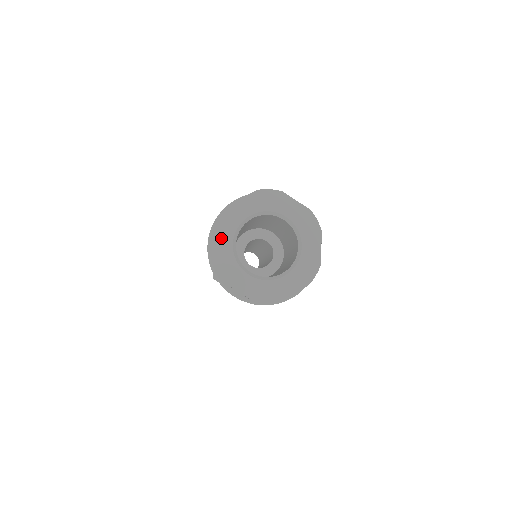
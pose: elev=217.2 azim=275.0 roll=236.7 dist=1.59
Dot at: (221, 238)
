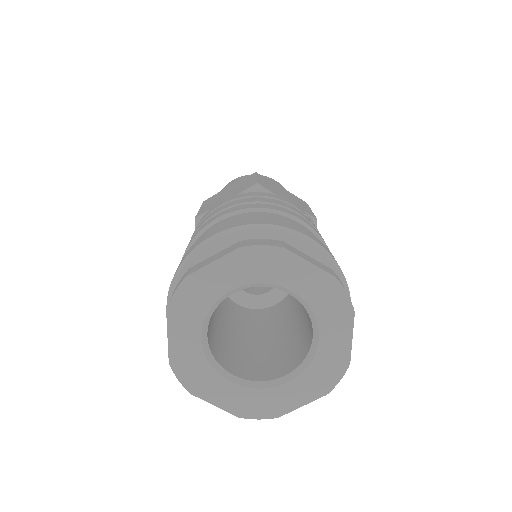
Dot at: (181, 330)
